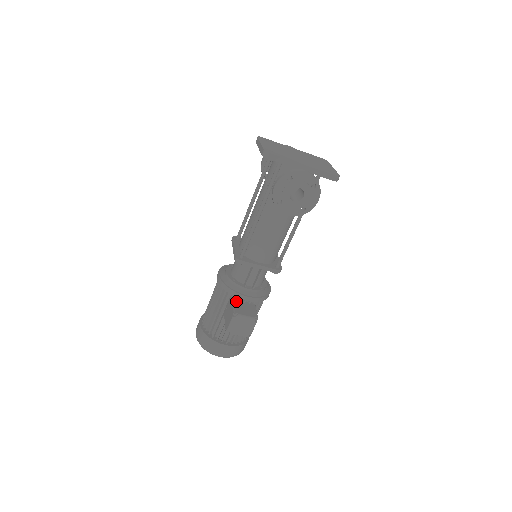
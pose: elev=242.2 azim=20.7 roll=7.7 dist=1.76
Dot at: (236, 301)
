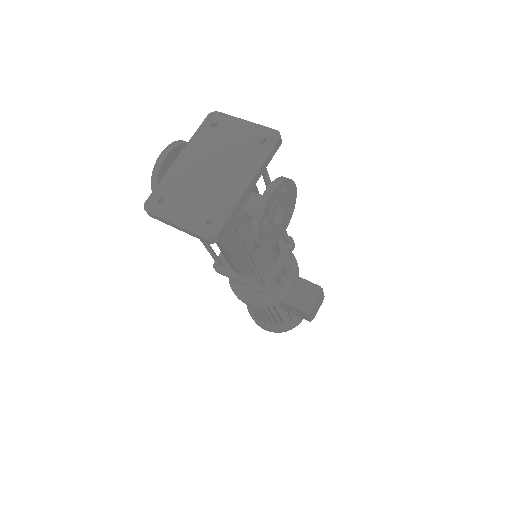
Dot at: (287, 299)
